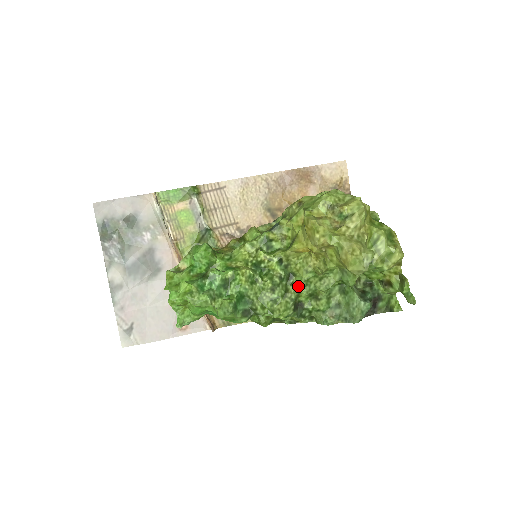
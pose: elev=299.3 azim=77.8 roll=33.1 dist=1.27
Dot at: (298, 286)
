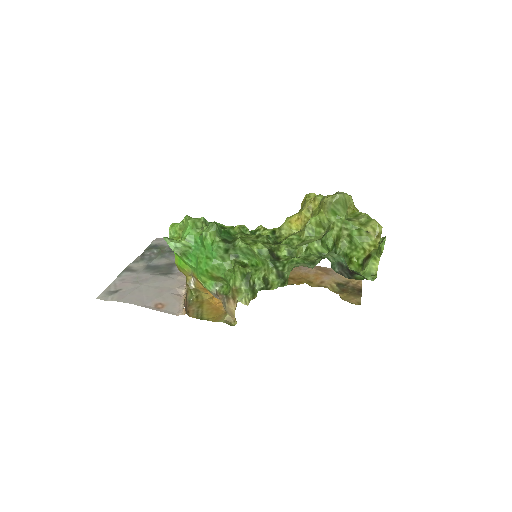
Dot at: (281, 244)
